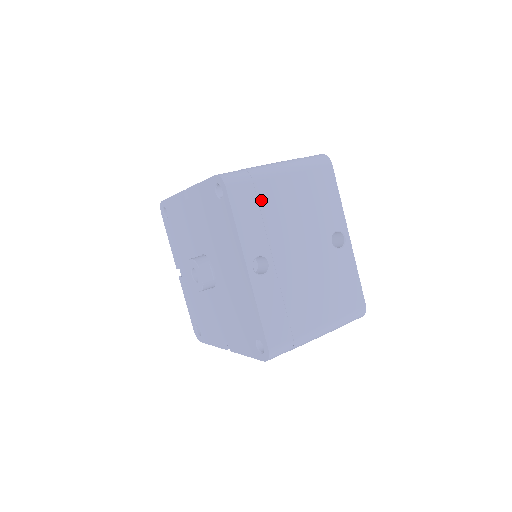
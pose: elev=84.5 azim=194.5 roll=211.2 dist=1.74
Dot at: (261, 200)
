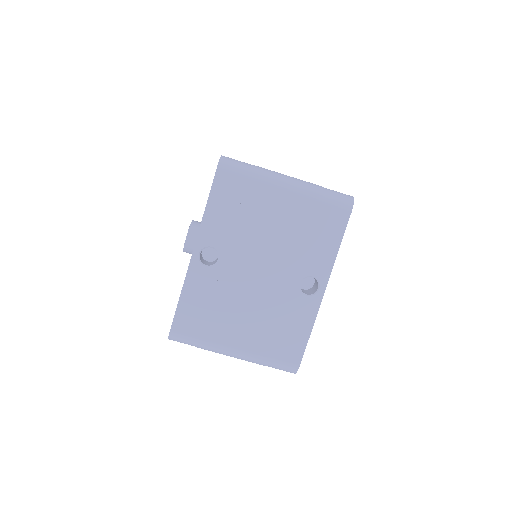
Dot at: (245, 201)
